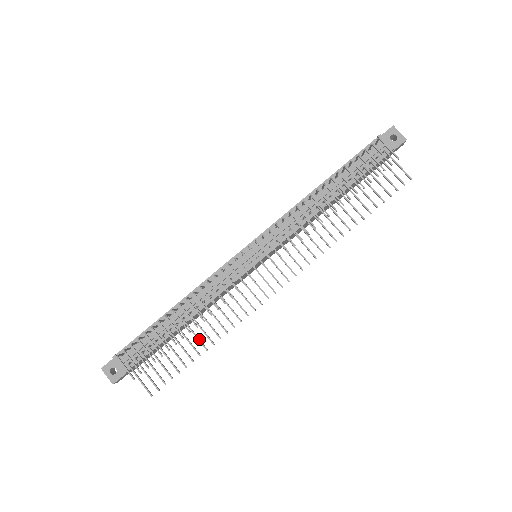
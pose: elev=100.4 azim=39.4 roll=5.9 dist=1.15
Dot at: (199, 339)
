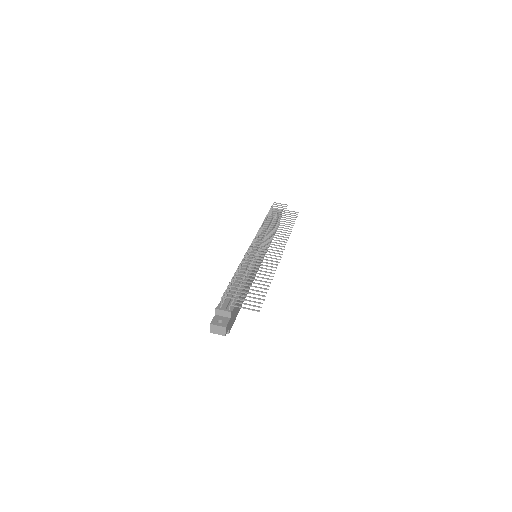
Dot at: occluded
